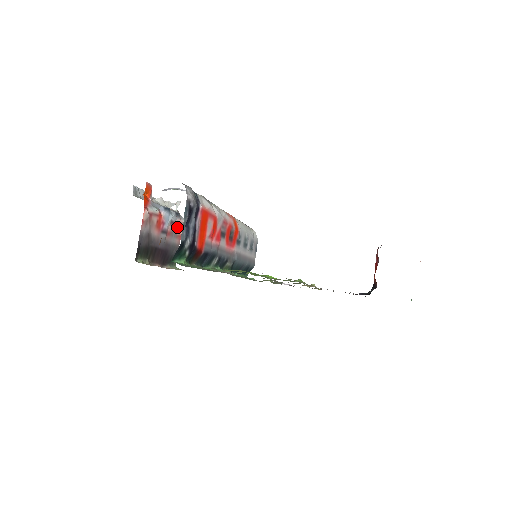
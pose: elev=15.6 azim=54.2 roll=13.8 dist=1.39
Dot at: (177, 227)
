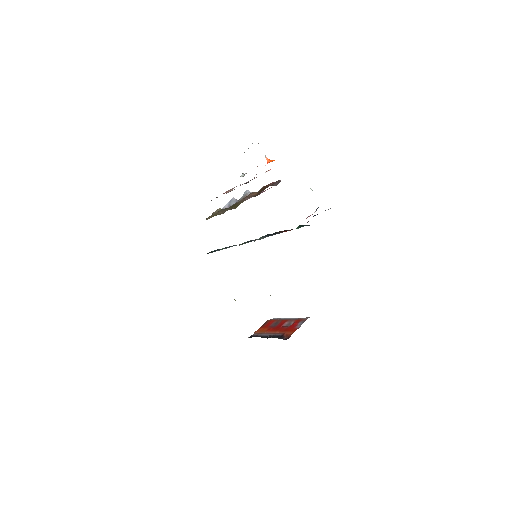
Dot at: (234, 187)
